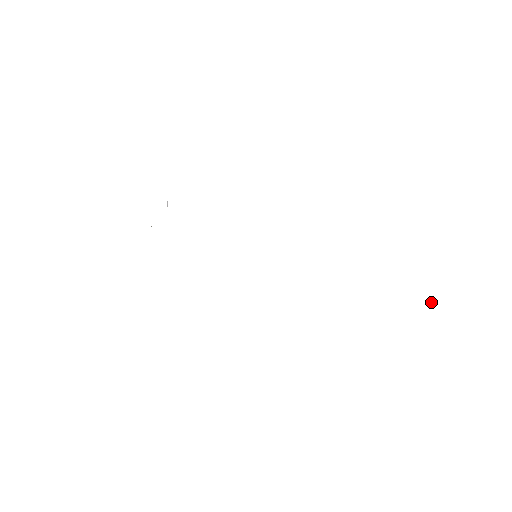
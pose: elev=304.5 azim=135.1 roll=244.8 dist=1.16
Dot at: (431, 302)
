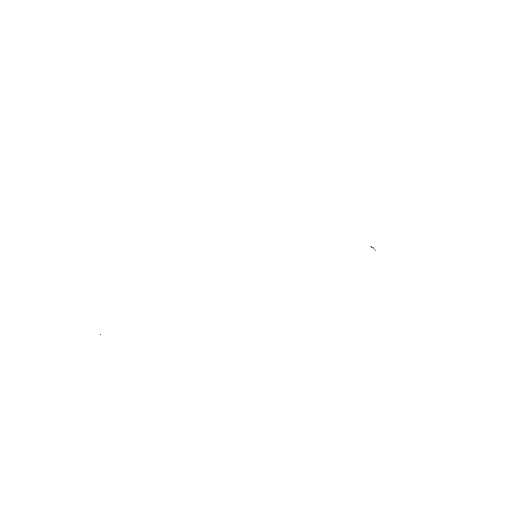
Dot at: occluded
